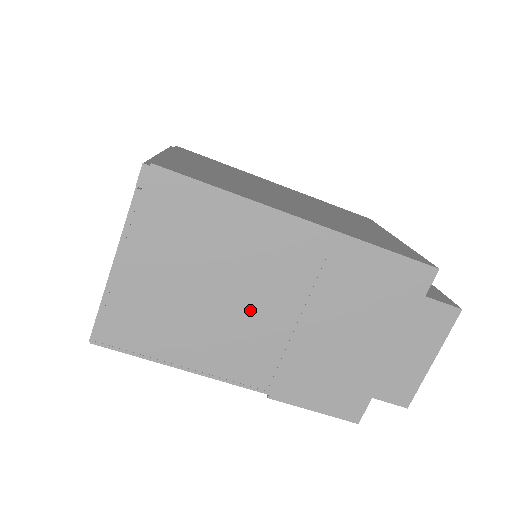
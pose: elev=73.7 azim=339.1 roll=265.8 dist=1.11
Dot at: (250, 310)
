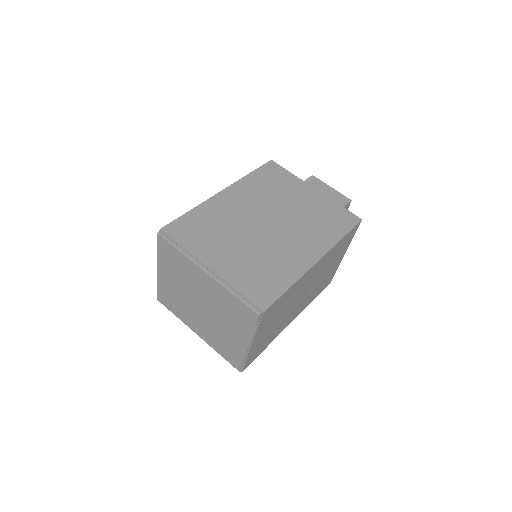
Dot at: (298, 301)
